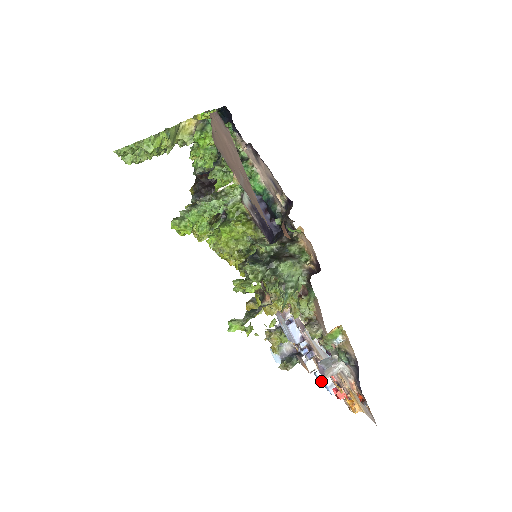
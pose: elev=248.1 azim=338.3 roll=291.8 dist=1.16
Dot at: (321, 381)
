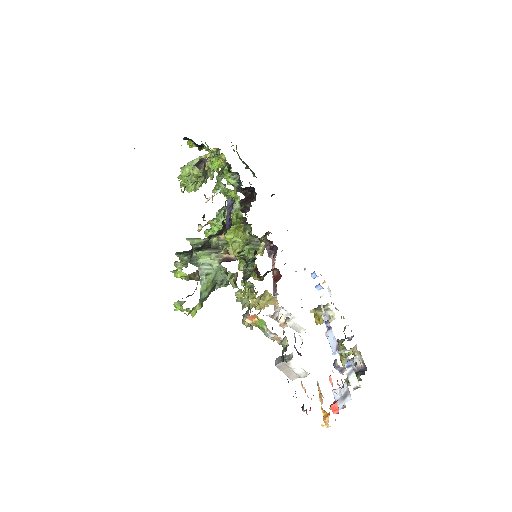
Dot at: (342, 395)
